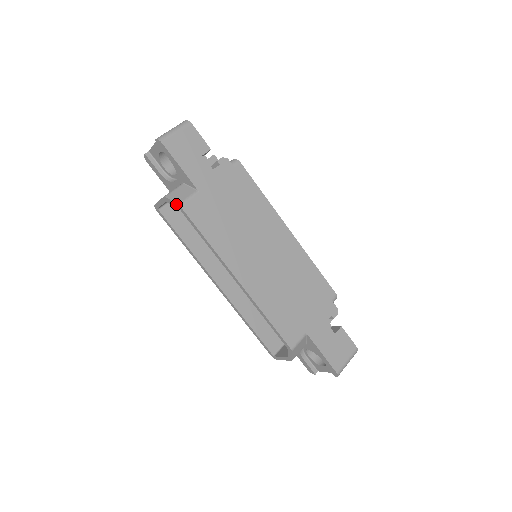
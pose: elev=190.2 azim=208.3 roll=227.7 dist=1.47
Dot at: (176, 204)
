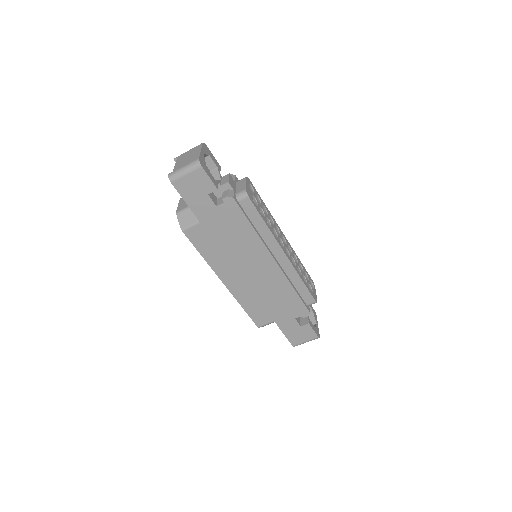
Dot at: (181, 227)
